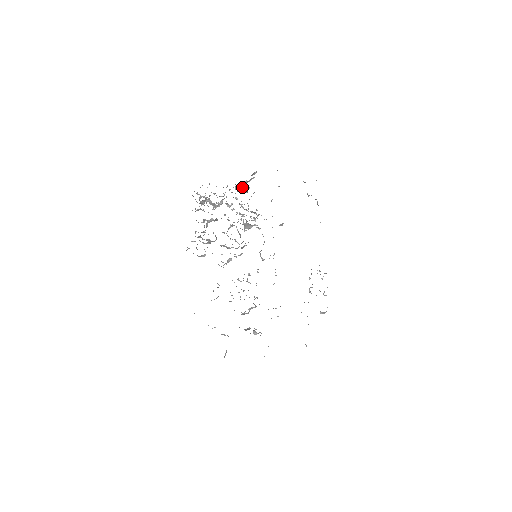
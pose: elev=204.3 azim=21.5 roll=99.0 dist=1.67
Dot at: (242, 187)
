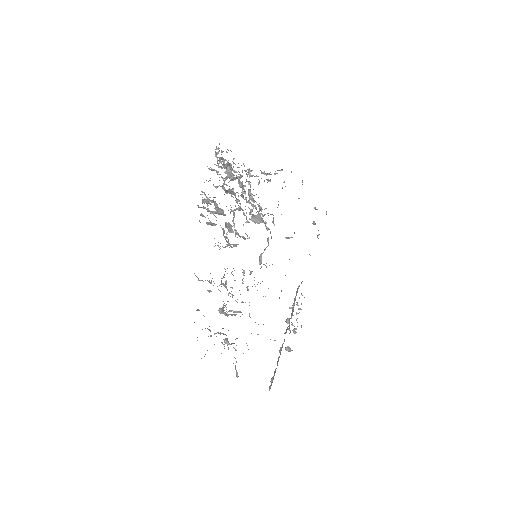
Dot at: occluded
